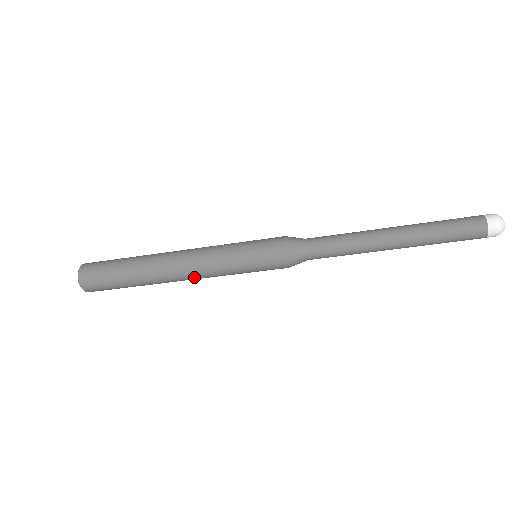
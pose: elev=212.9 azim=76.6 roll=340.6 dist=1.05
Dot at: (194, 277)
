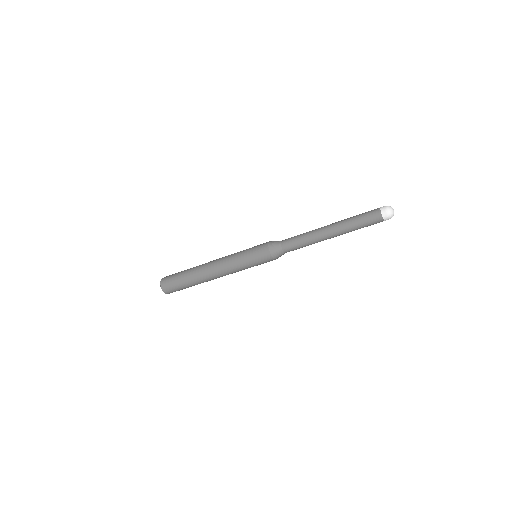
Dot at: (220, 269)
